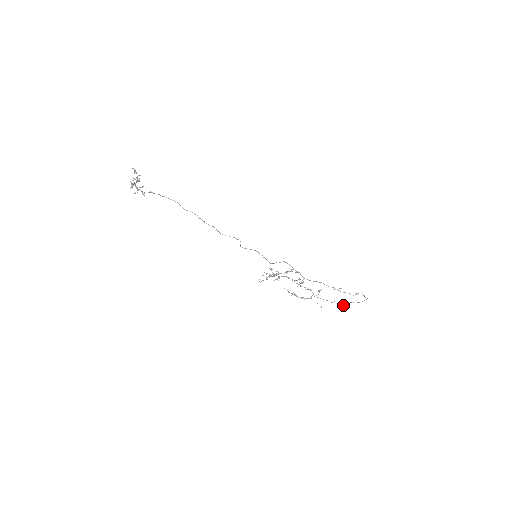
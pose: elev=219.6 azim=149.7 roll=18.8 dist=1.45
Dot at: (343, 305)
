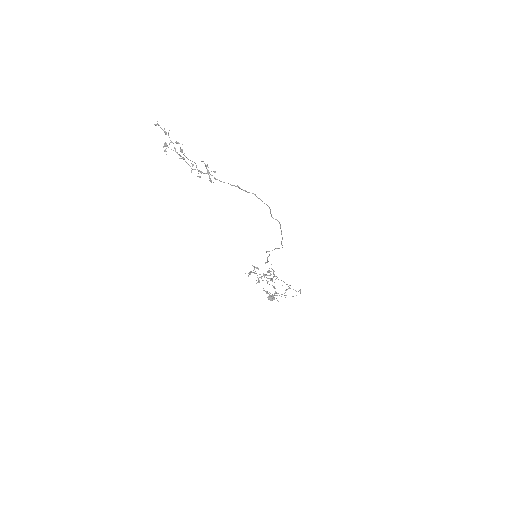
Dot at: (273, 296)
